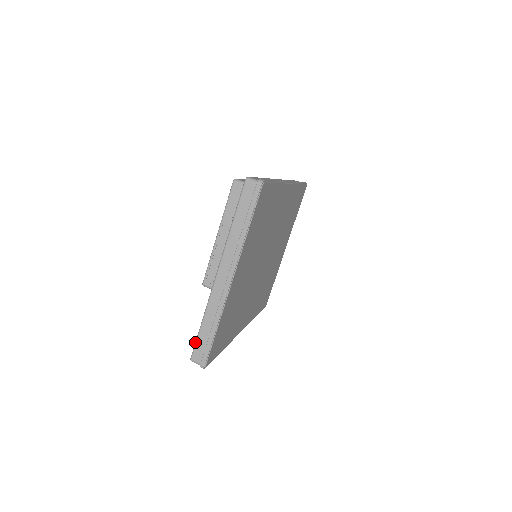
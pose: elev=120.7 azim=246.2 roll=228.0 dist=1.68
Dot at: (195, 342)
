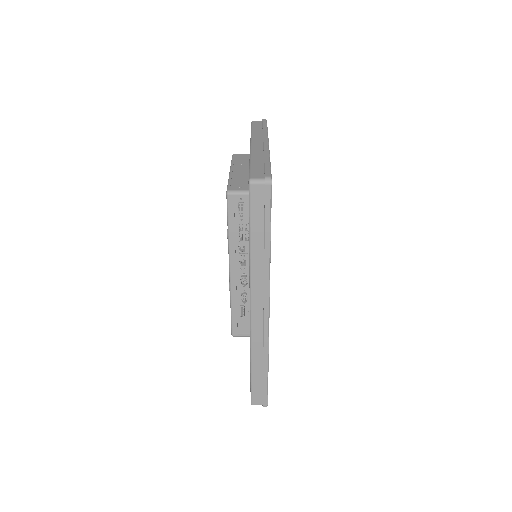
Dot at: (249, 171)
